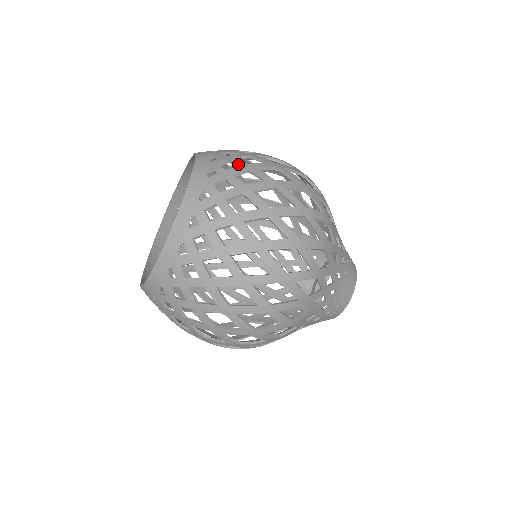
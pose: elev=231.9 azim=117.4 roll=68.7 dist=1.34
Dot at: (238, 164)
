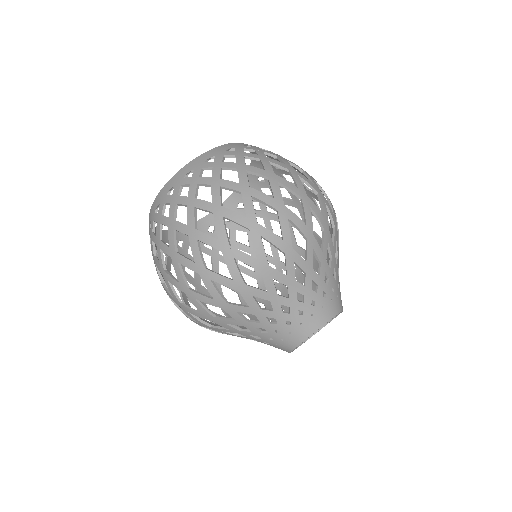
Dot at: (274, 153)
